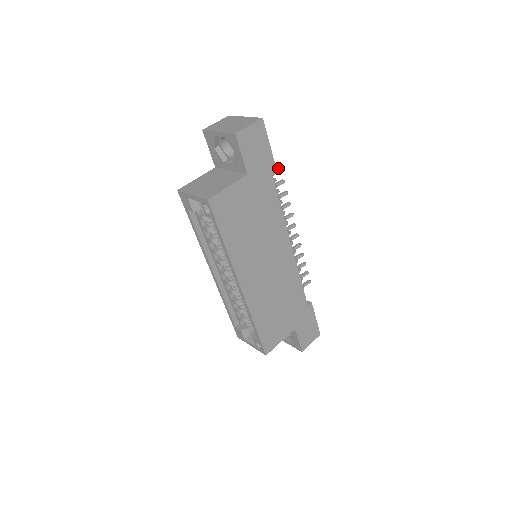
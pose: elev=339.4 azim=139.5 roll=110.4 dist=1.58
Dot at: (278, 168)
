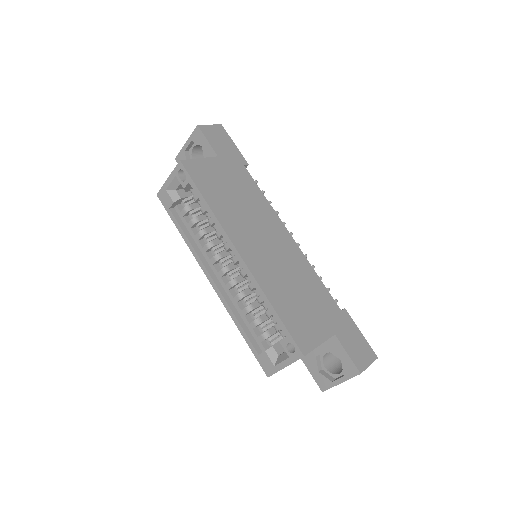
Dot at: occluded
